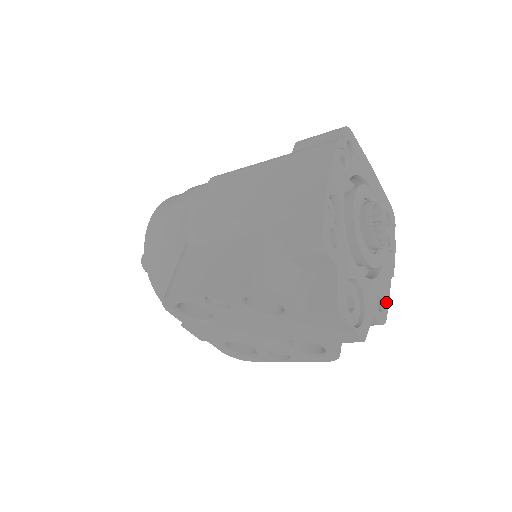
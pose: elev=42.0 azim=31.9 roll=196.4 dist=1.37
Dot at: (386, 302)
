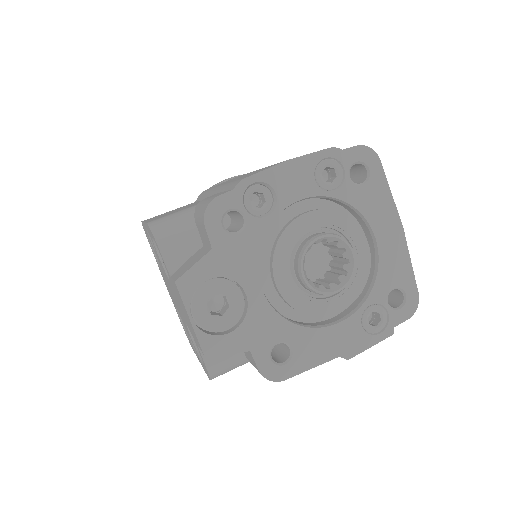
Dot at: (298, 366)
